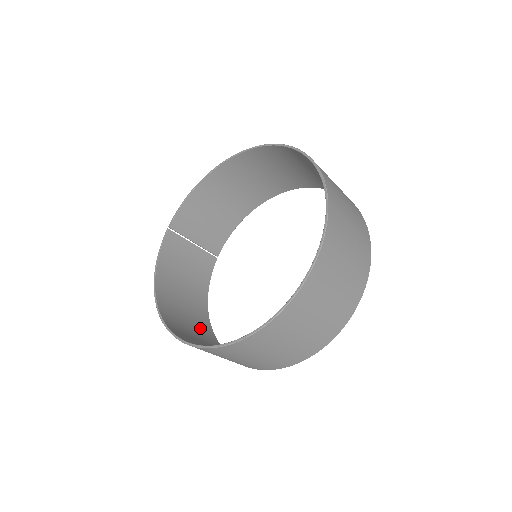
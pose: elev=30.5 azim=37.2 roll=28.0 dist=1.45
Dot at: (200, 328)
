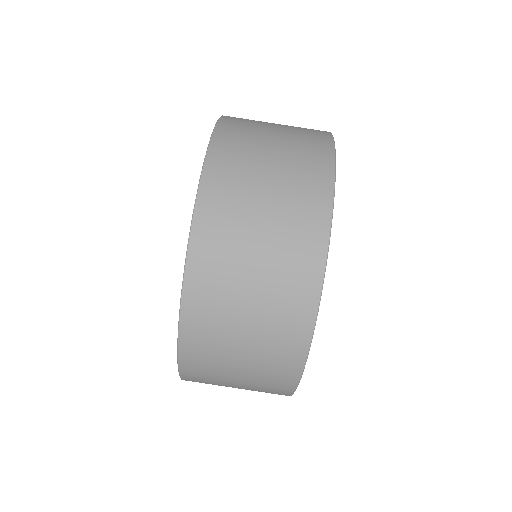
Dot at: (267, 367)
